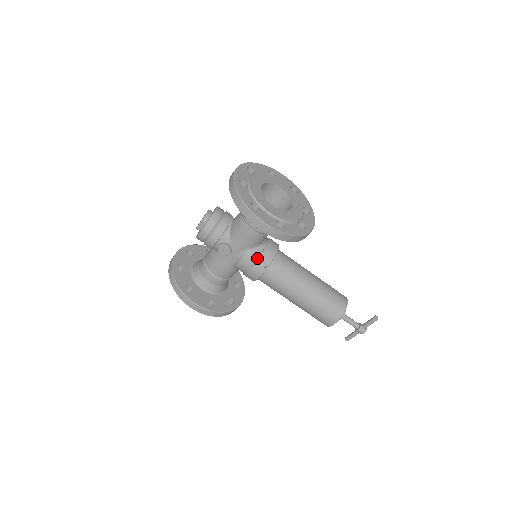
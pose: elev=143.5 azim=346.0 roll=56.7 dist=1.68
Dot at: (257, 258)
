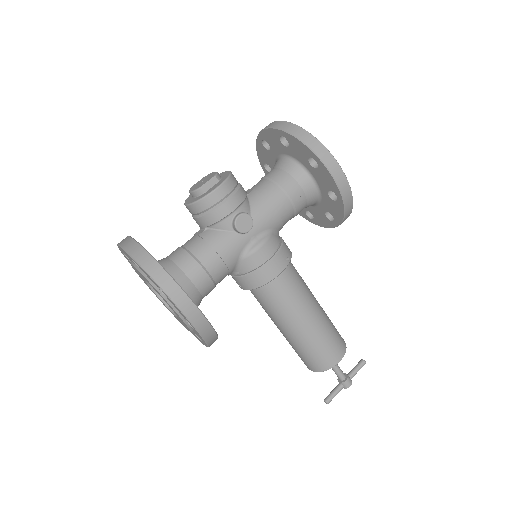
Dot at: (278, 247)
